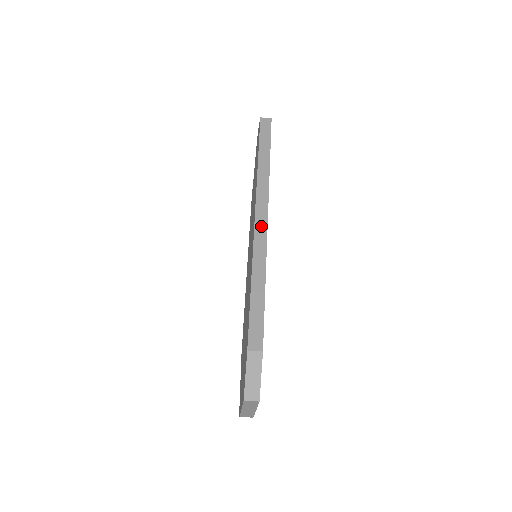
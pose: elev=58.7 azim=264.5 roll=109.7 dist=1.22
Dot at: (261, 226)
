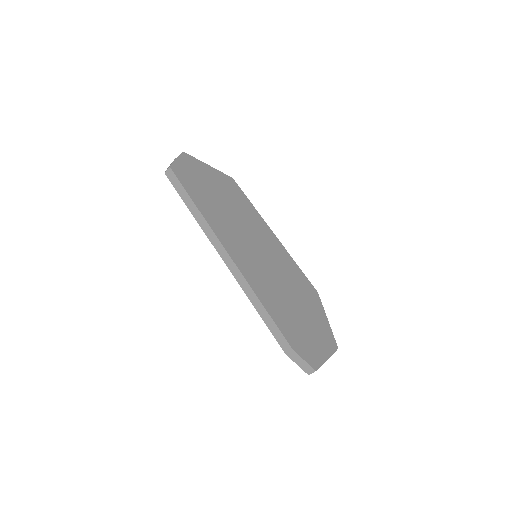
Dot at: (231, 266)
